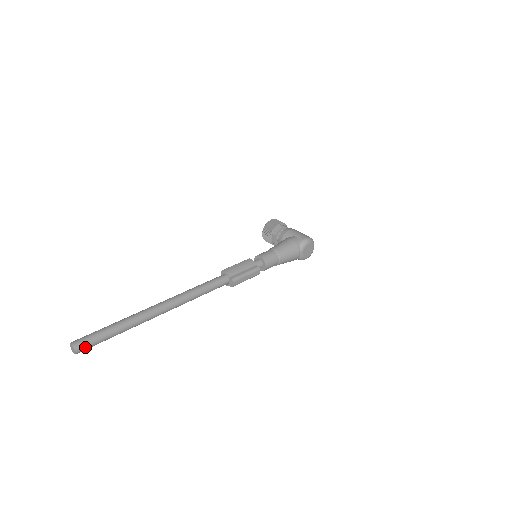
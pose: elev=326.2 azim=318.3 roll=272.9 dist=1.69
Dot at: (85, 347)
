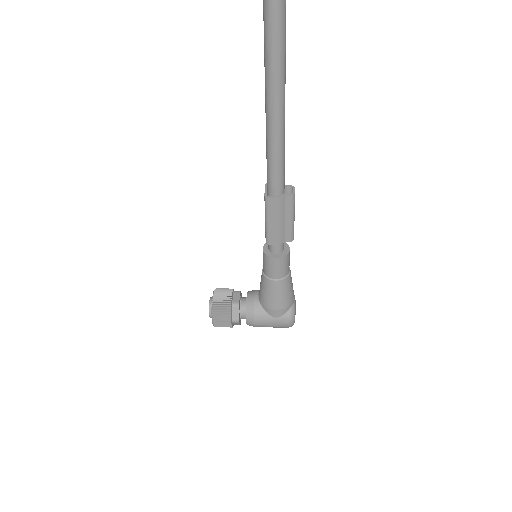
Dot at: out of frame
